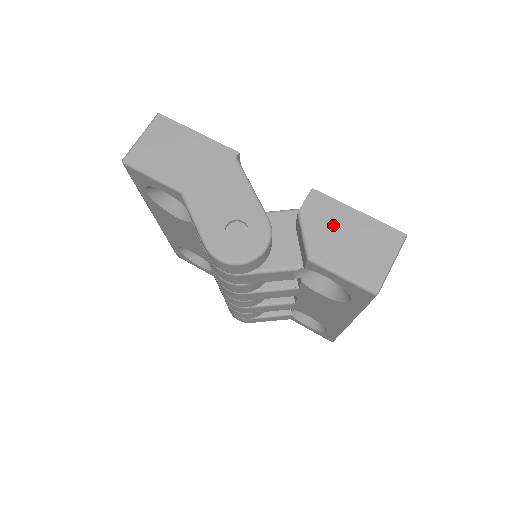
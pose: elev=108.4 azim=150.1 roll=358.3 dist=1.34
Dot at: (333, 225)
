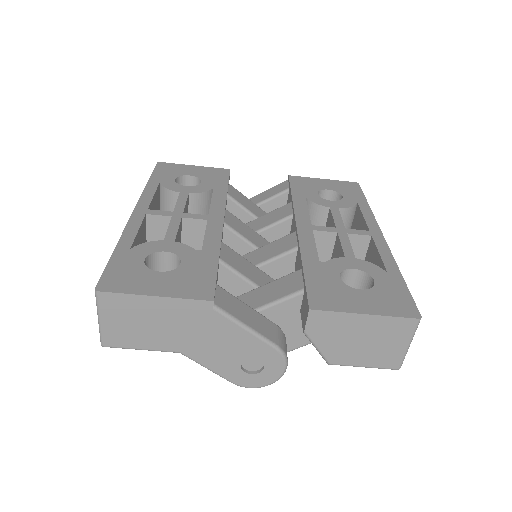
Dot at: (343, 334)
